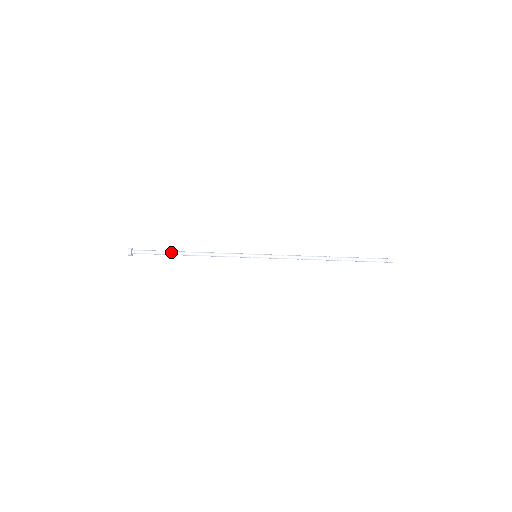
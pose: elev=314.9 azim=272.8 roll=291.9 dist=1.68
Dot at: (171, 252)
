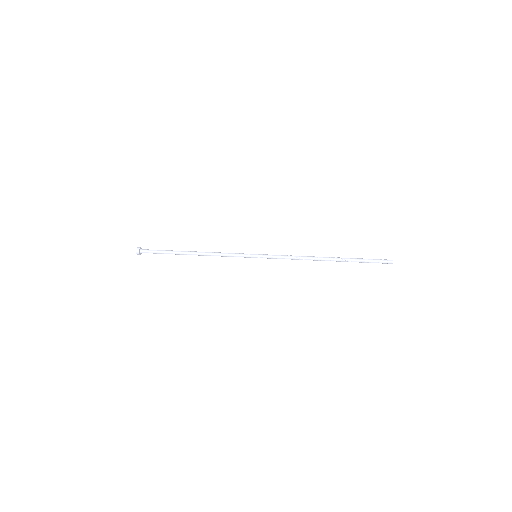
Dot at: occluded
